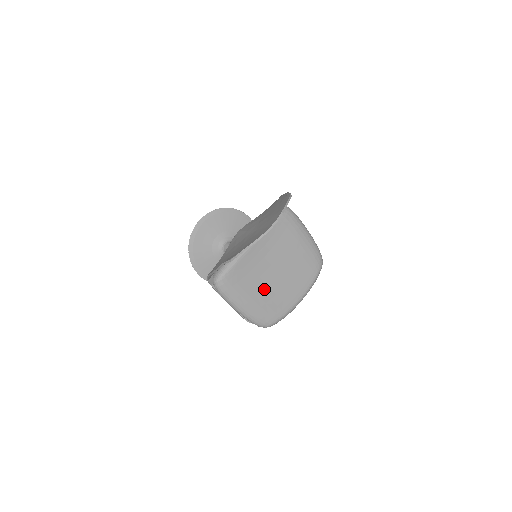
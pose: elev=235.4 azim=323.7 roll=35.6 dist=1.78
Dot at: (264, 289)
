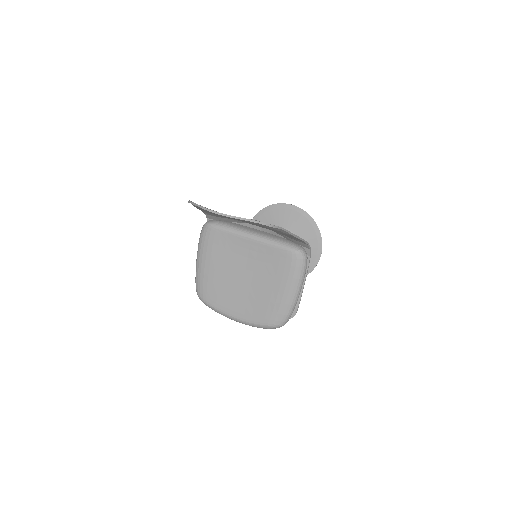
Dot at: (223, 274)
